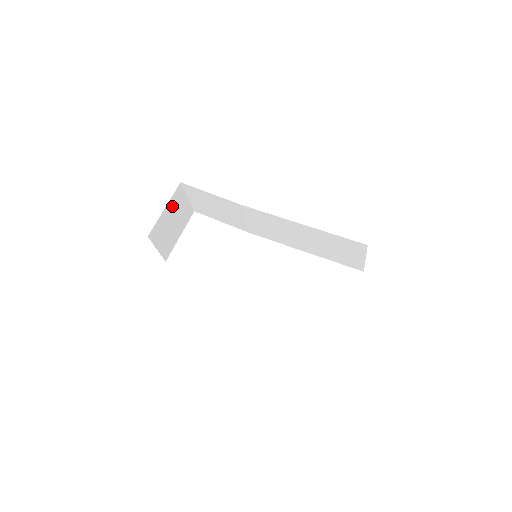
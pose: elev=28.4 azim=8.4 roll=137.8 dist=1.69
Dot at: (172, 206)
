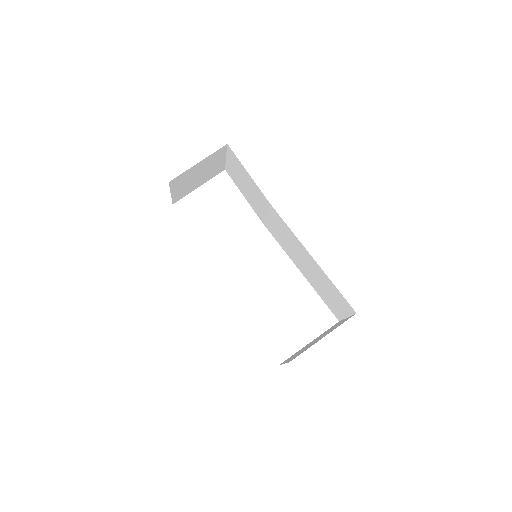
Dot at: (207, 161)
